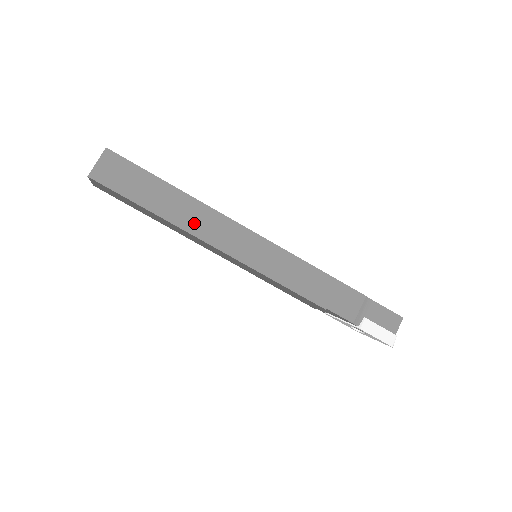
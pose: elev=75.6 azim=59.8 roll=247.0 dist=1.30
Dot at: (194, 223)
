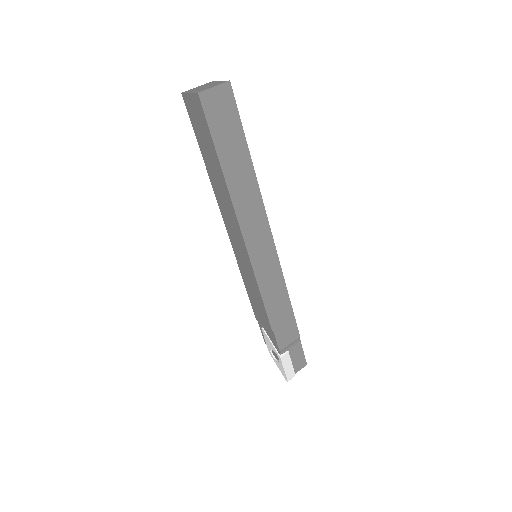
Dot at: (243, 201)
